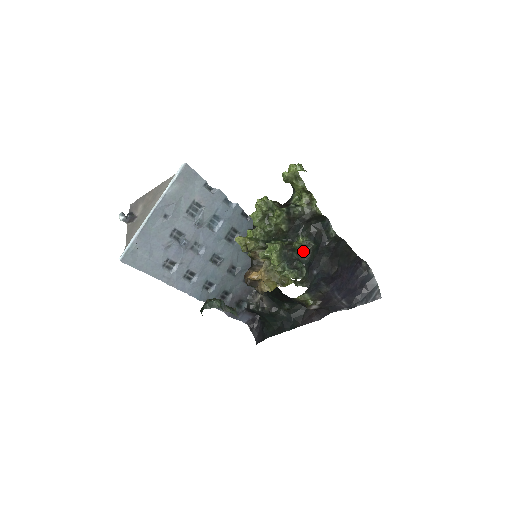
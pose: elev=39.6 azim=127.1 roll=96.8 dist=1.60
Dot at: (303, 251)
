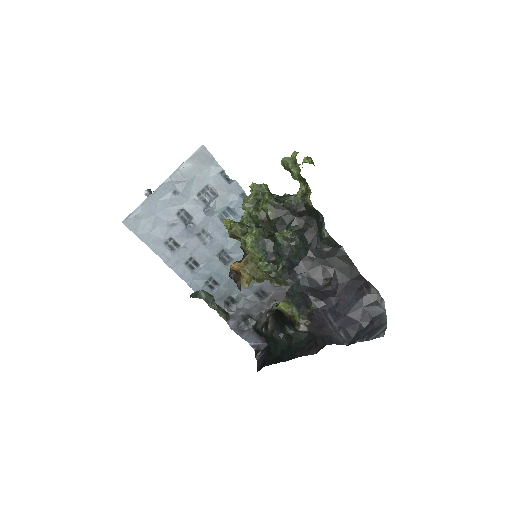
Dot at: (283, 243)
